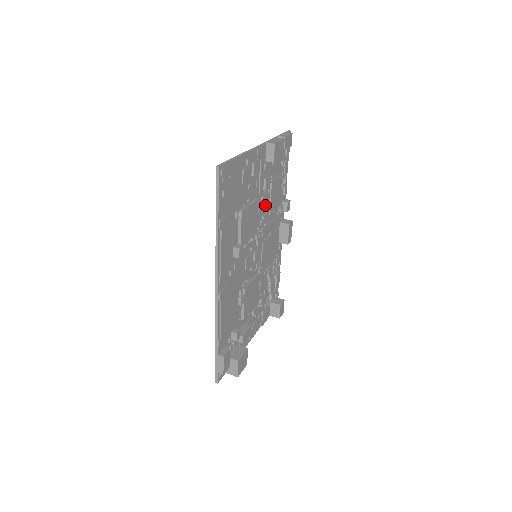
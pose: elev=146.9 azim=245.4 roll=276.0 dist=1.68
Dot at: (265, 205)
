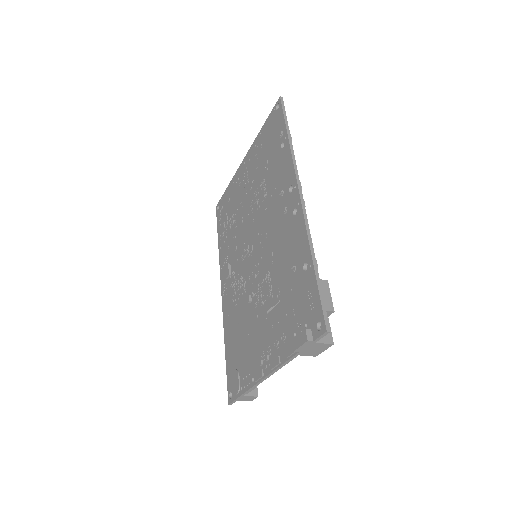
Dot at: occluded
